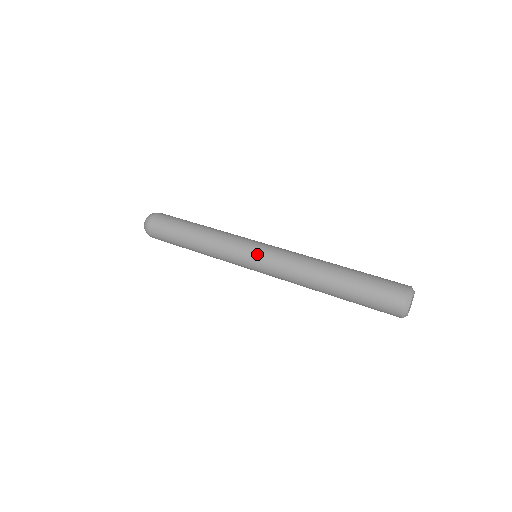
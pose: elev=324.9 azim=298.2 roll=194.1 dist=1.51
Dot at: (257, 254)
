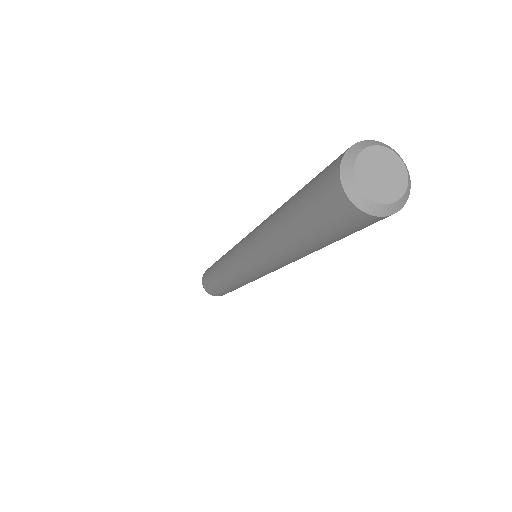
Dot at: (243, 238)
